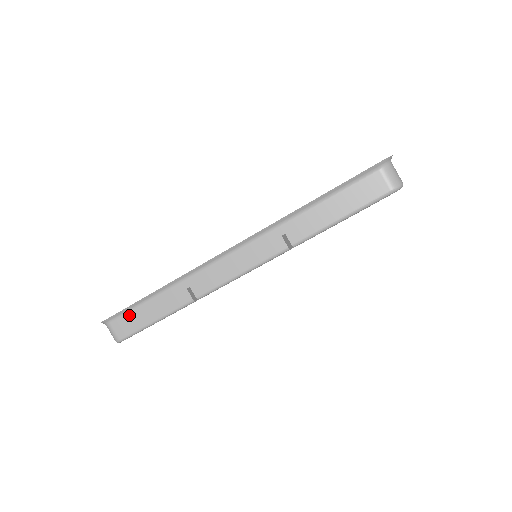
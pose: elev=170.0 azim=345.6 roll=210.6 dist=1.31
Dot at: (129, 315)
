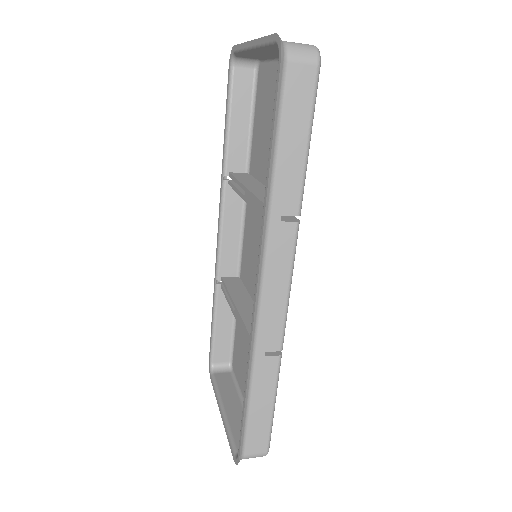
Dot at: (250, 431)
